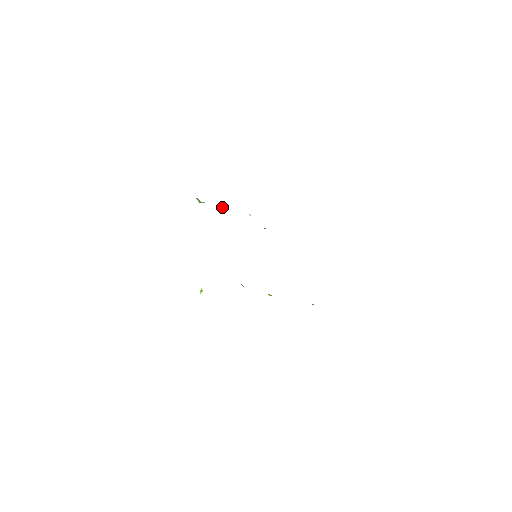
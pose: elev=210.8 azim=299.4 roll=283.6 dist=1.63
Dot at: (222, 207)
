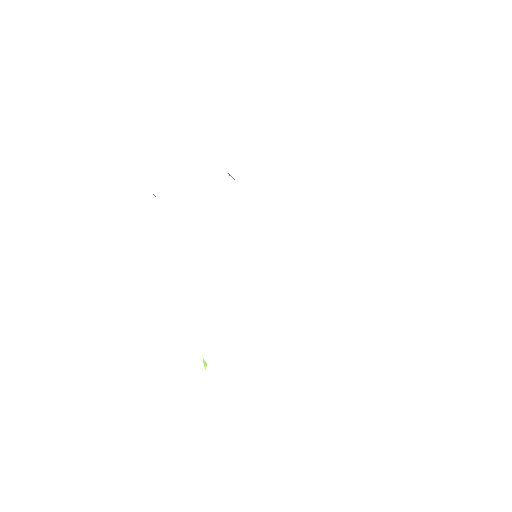
Dot at: occluded
